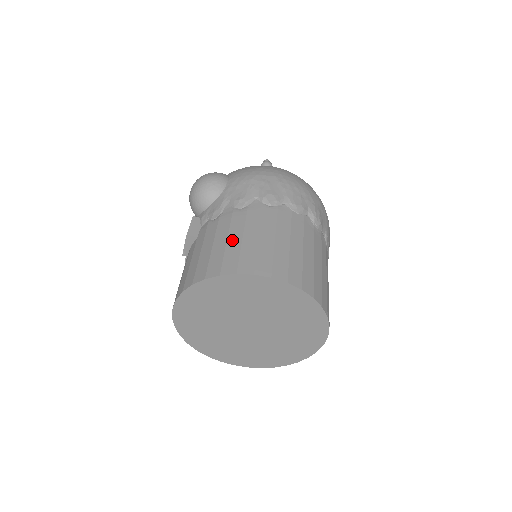
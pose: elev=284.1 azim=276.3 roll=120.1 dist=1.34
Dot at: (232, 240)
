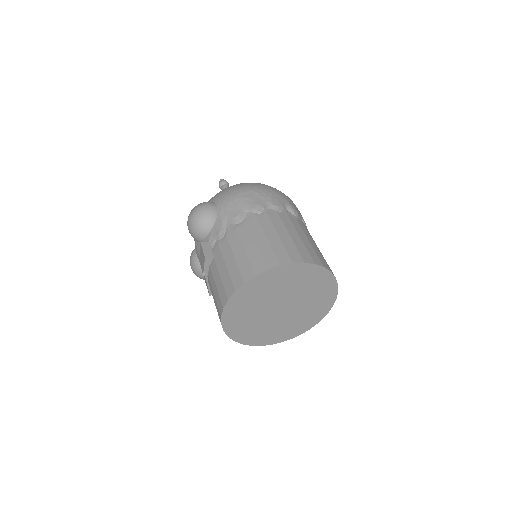
Dot at: (248, 248)
